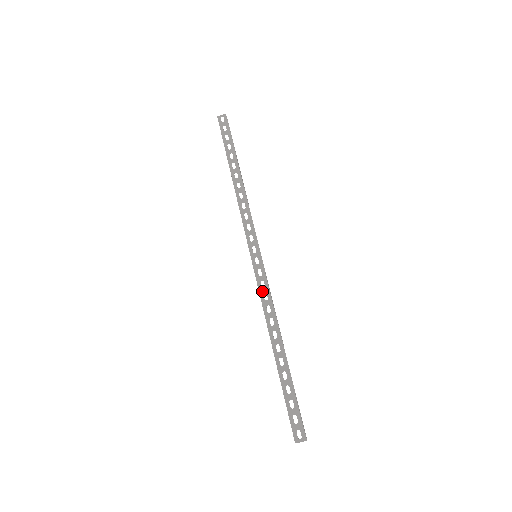
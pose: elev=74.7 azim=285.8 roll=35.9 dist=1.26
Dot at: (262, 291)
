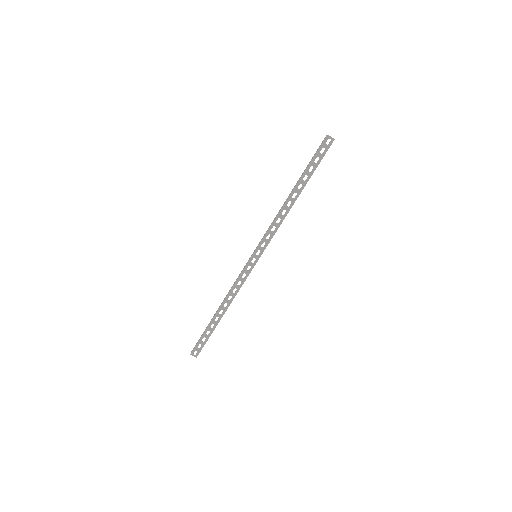
Dot at: (240, 279)
